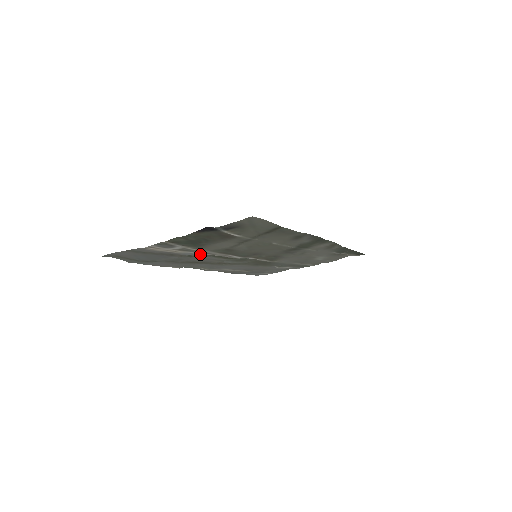
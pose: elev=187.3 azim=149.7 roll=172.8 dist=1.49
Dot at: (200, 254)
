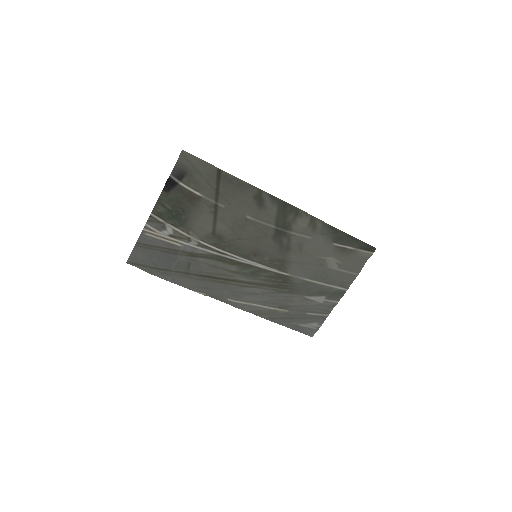
Dot at: (200, 251)
